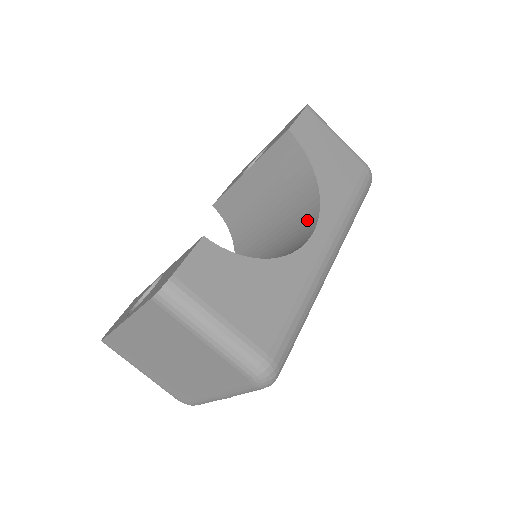
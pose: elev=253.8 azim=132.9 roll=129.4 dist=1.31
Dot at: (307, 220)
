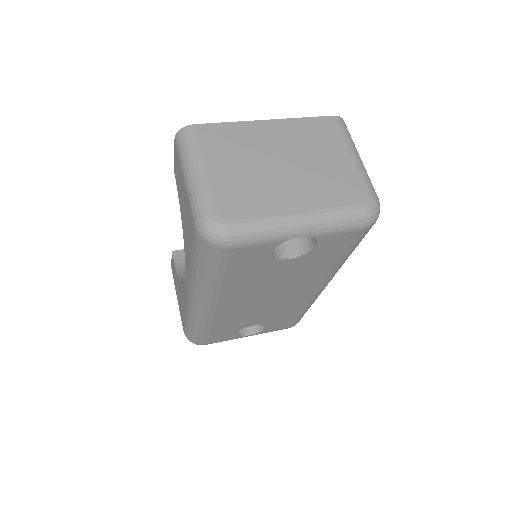
Dot at: occluded
